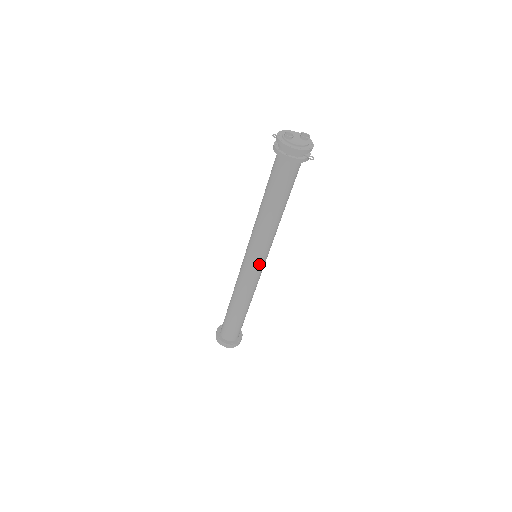
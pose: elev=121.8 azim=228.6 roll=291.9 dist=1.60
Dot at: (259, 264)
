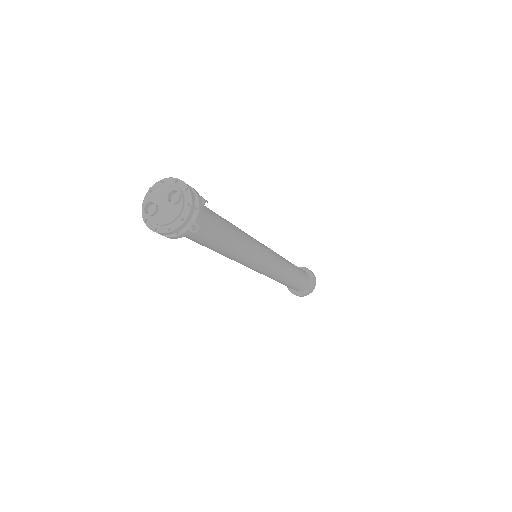
Dot at: (260, 268)
